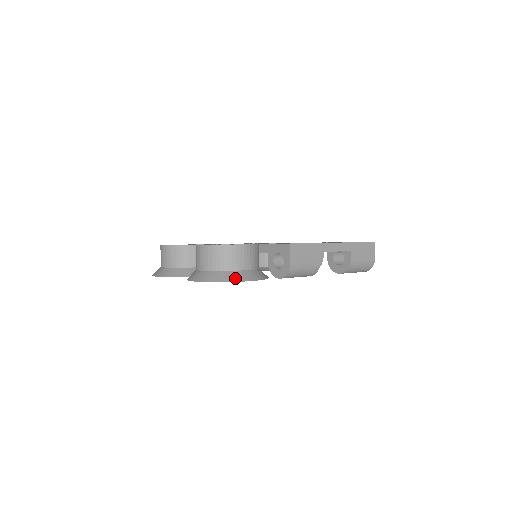
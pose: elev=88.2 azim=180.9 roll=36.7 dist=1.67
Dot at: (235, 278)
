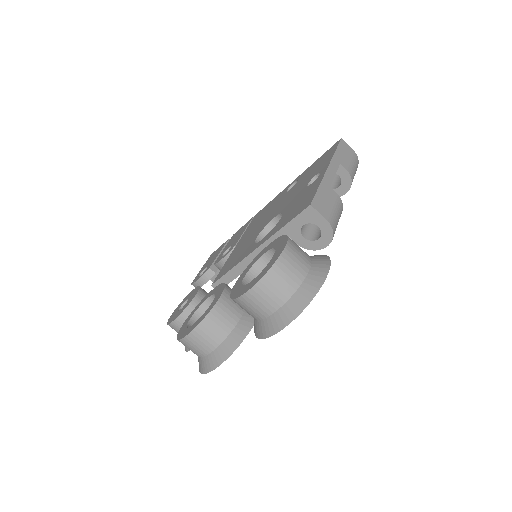
Dot at: (315, 285)
